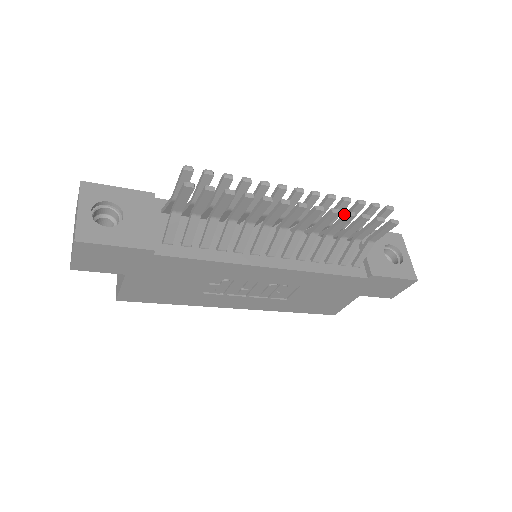
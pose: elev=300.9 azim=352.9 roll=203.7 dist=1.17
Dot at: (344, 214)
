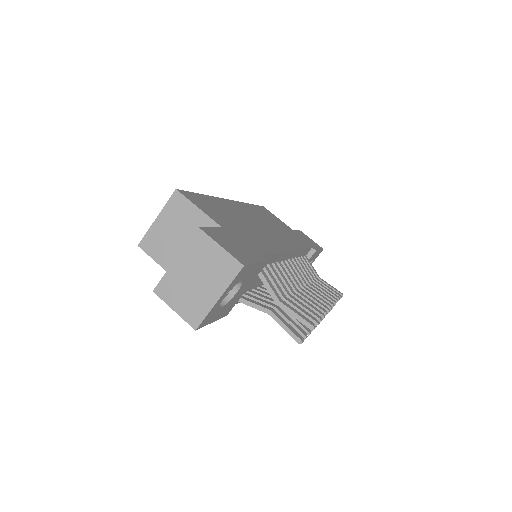
Dot at: occluded
